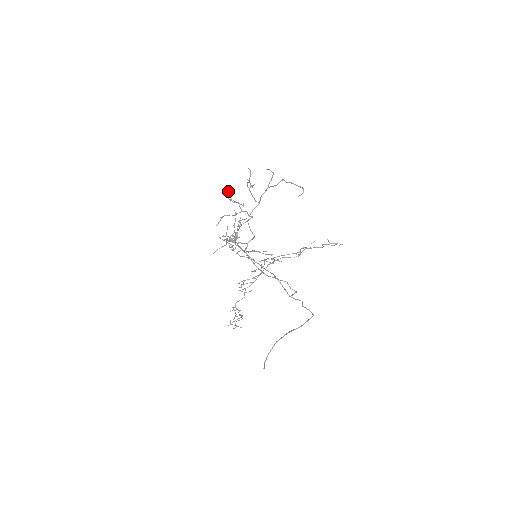
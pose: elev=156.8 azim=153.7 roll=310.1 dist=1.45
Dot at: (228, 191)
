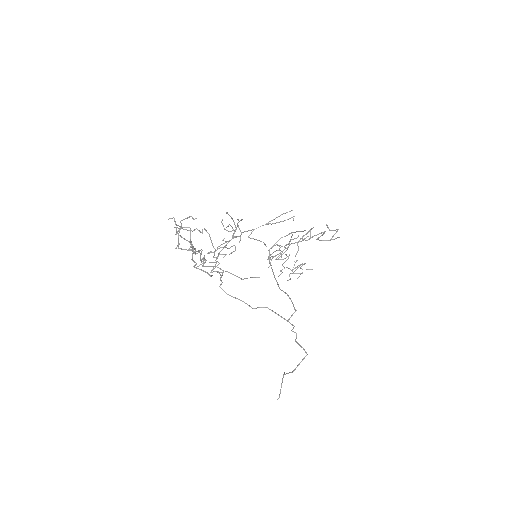
Dot at: (176, 229)
